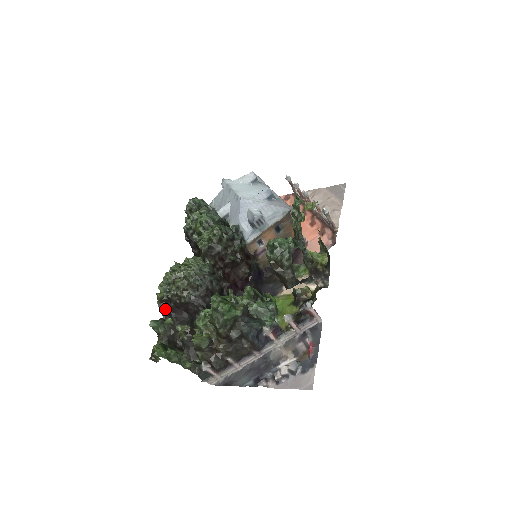
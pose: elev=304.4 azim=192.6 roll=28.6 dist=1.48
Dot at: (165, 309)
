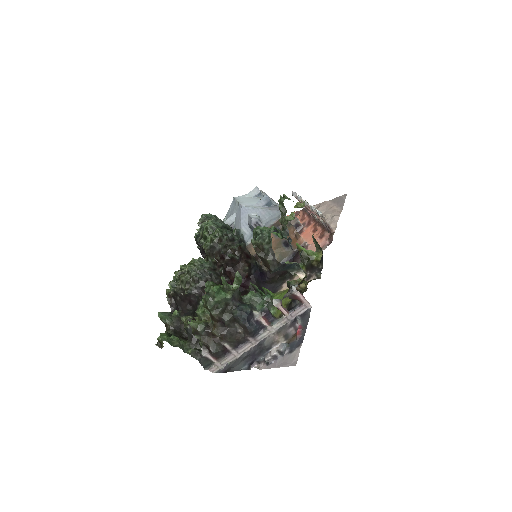
Dot at: (173, 304)
